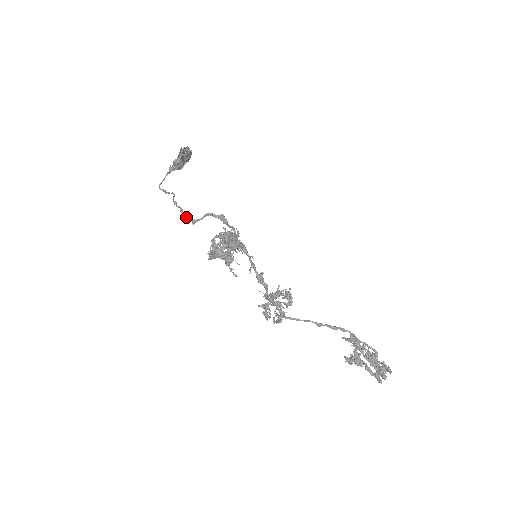
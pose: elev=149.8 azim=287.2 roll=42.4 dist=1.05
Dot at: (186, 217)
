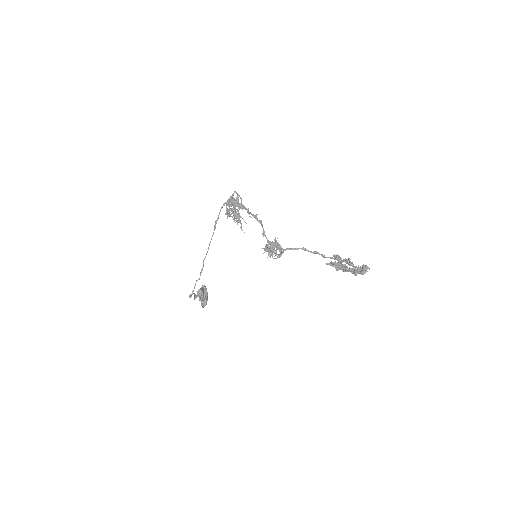
Dot at: occluded
